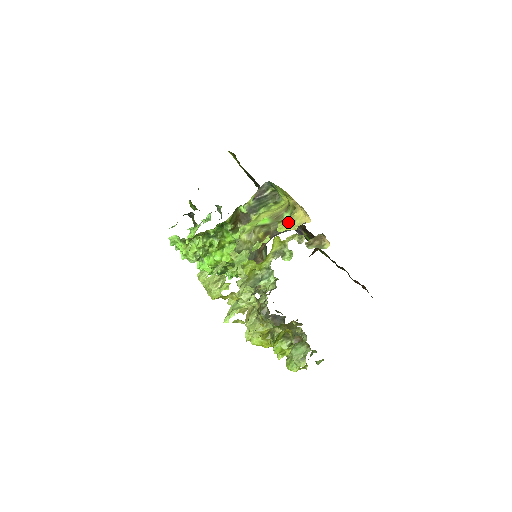
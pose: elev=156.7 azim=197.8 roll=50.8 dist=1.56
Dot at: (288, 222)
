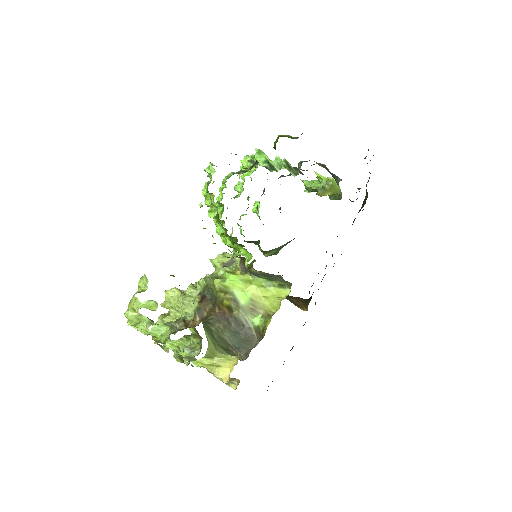
Dot at: (212, 363)
